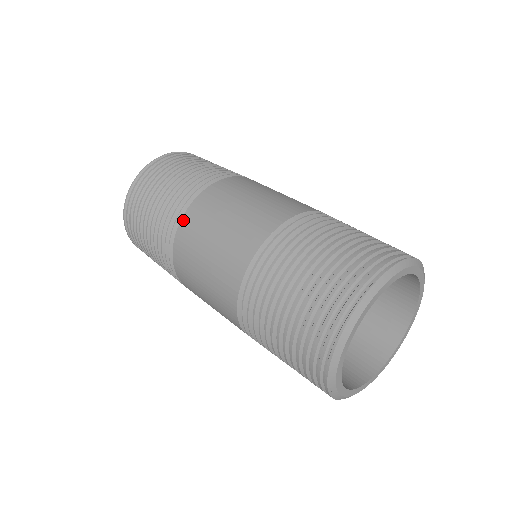
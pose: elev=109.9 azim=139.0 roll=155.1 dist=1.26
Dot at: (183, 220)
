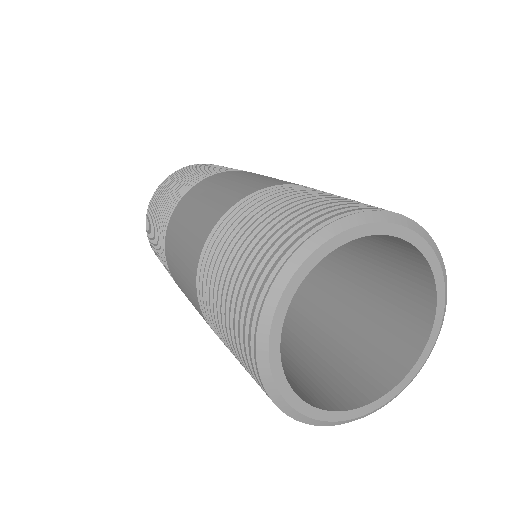
Dot at: (167, 228)
